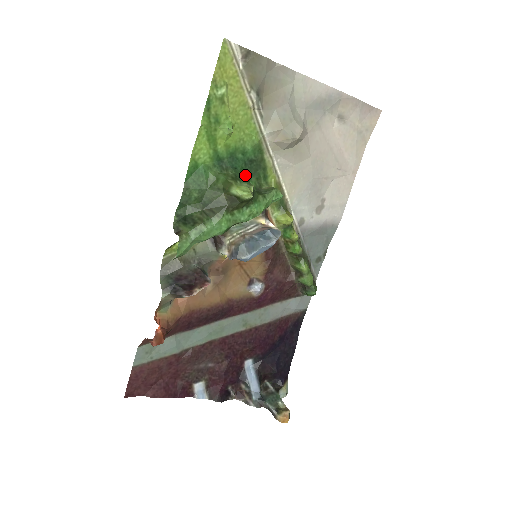
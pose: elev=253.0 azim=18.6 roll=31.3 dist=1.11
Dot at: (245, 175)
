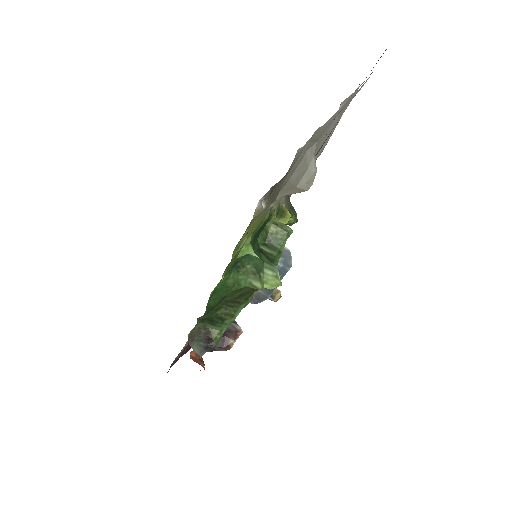
Dot at: (255, 243)
